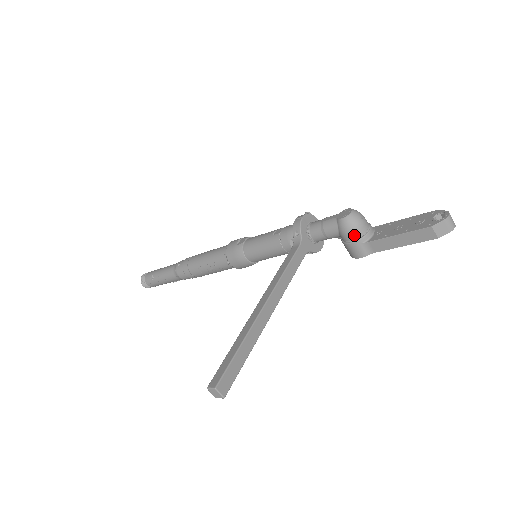
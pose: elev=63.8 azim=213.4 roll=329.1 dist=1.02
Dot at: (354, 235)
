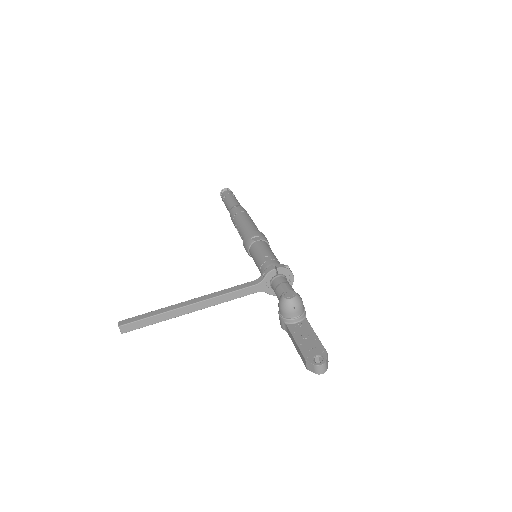
Dot at: (282, 313)
